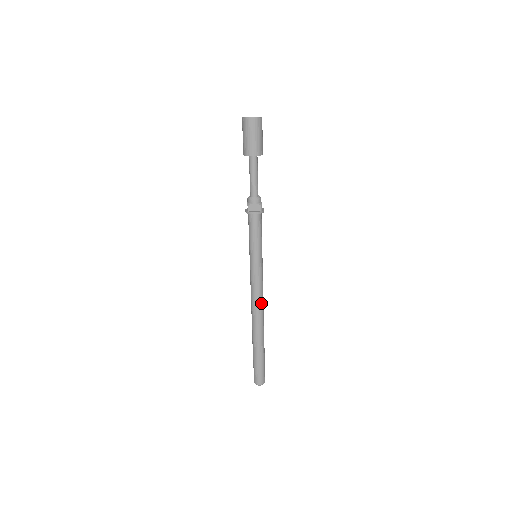
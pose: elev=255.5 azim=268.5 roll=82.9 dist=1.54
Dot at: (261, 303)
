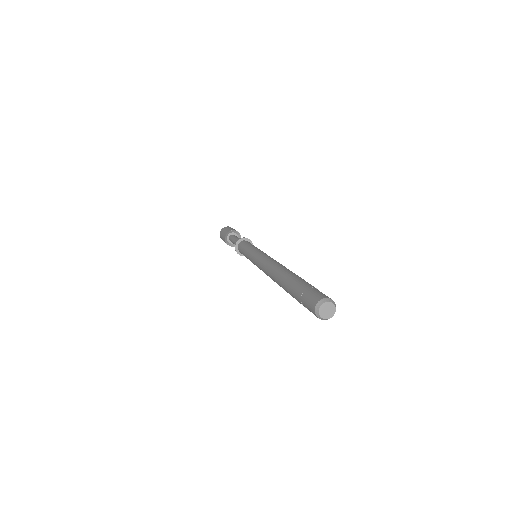
Dot at: occluded
